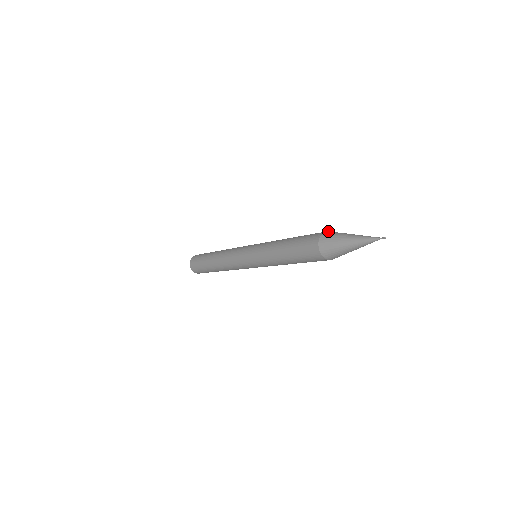
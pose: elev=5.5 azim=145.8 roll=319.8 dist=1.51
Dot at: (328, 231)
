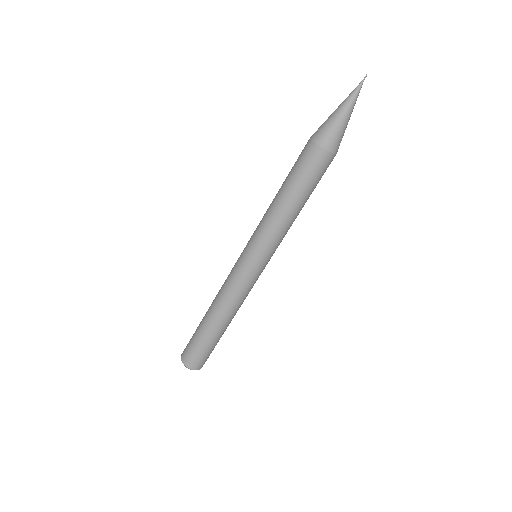
Dot at: (311, 136)
